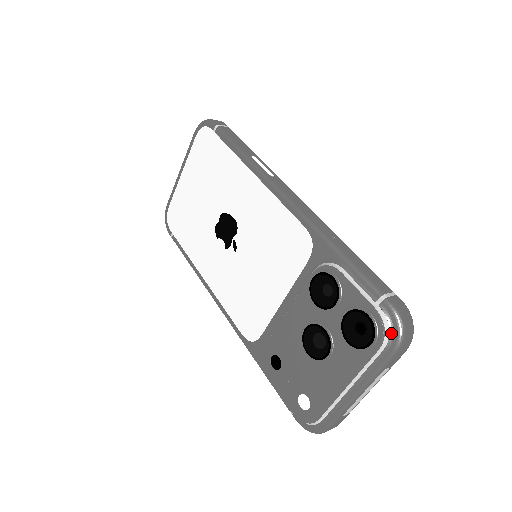
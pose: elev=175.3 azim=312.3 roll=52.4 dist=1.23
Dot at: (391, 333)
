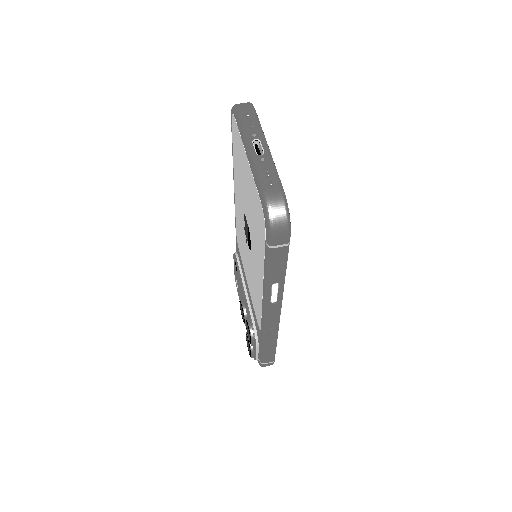
Dot at: occluded
